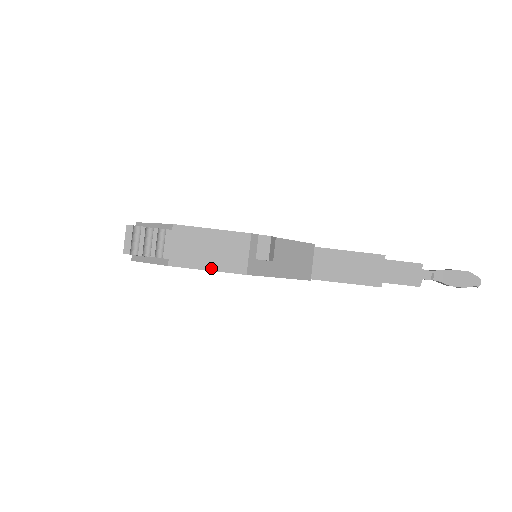
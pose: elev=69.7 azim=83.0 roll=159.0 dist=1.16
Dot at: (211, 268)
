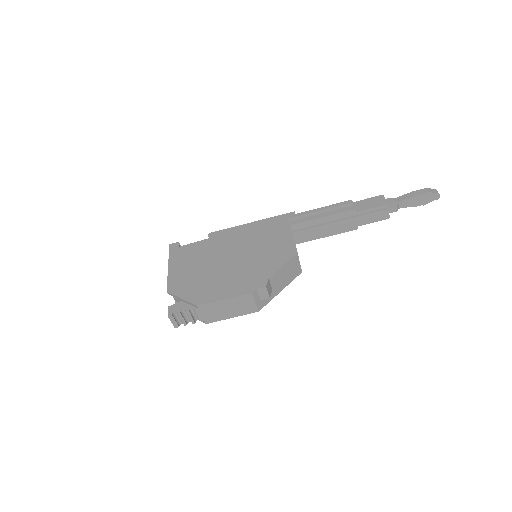
Dot at: (234, 316)
